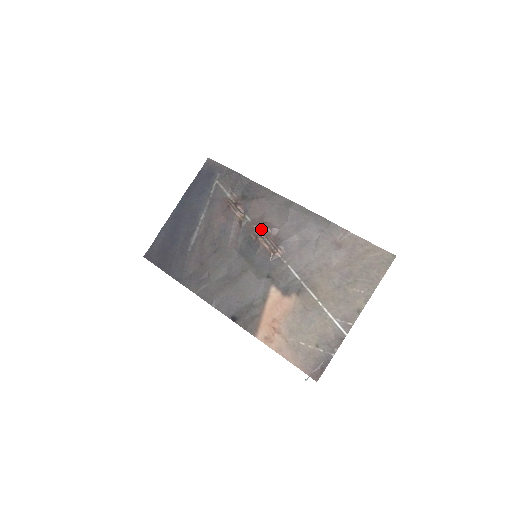
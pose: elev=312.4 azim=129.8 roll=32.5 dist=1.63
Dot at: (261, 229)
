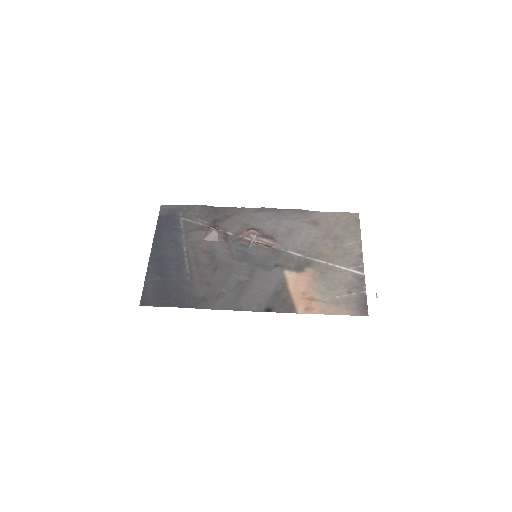
Dot at: (248, 235)
